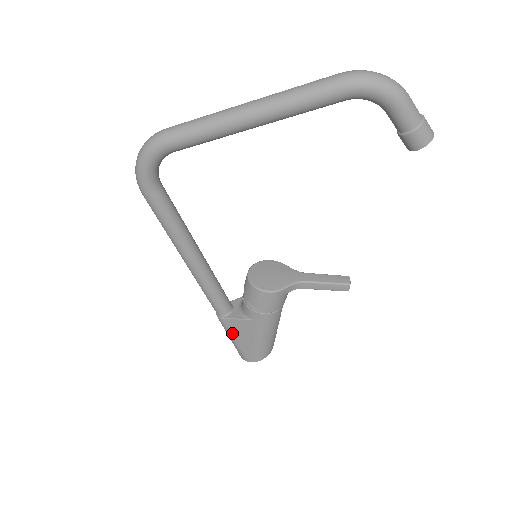
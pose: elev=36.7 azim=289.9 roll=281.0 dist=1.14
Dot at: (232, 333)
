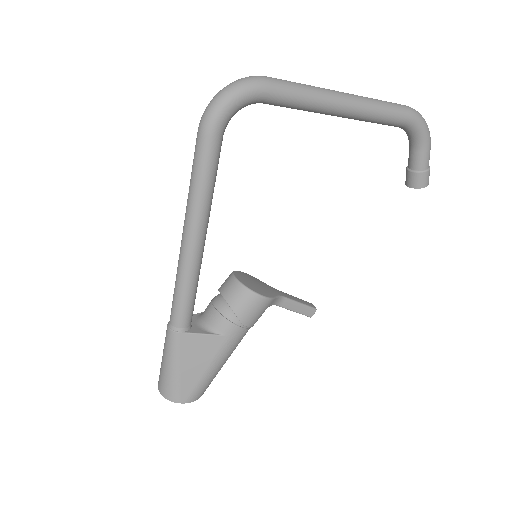
Dot at: (182, 356)
